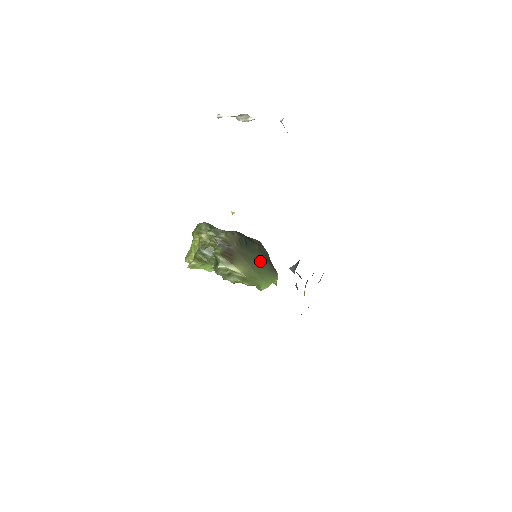
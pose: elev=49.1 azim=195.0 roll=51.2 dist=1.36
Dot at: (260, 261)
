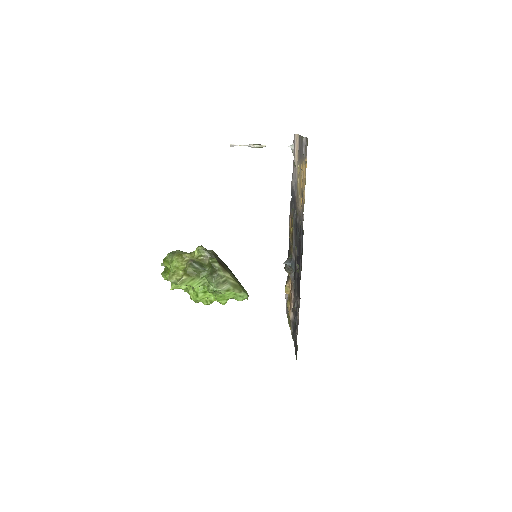
Dot at: occluded
